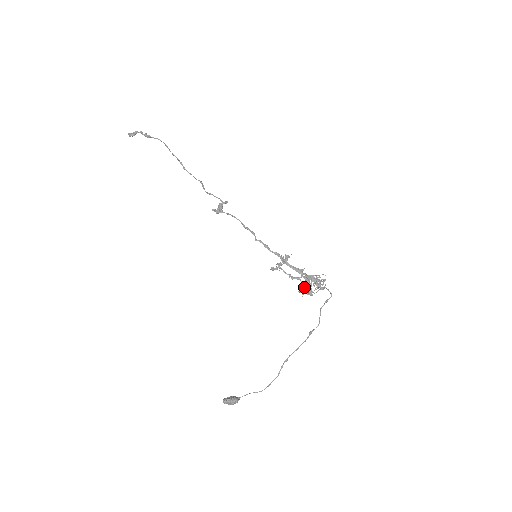
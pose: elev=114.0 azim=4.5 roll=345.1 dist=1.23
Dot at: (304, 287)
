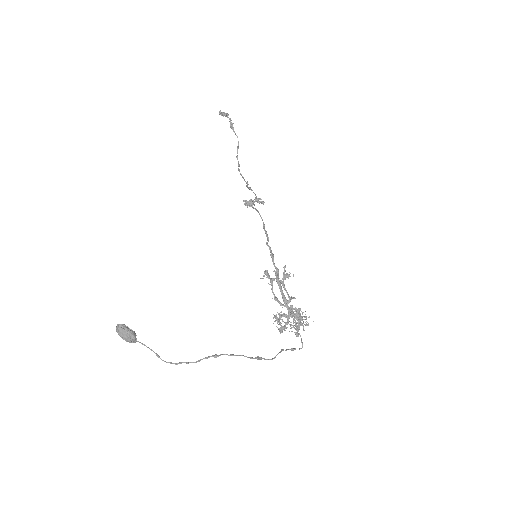
Dot at: (282, 316)
